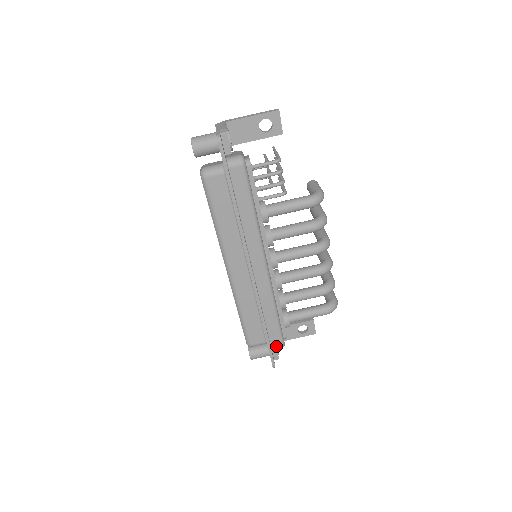
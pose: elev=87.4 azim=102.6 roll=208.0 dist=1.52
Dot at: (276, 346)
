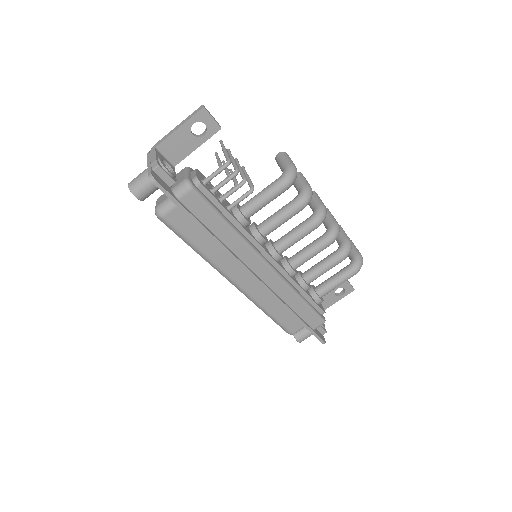
Dot at: (317, 326)
